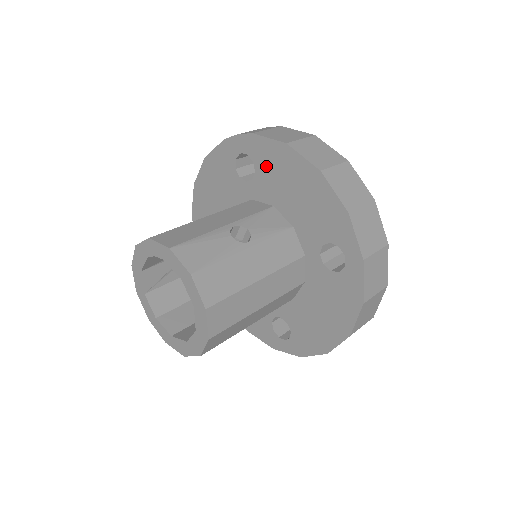
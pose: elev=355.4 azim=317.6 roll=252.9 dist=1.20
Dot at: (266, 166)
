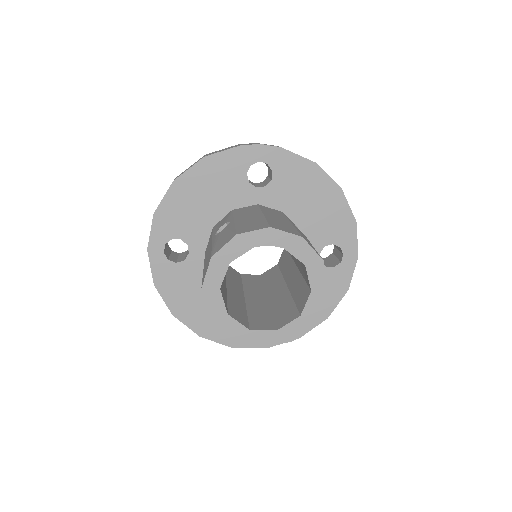
Dot at: (287, 177)
